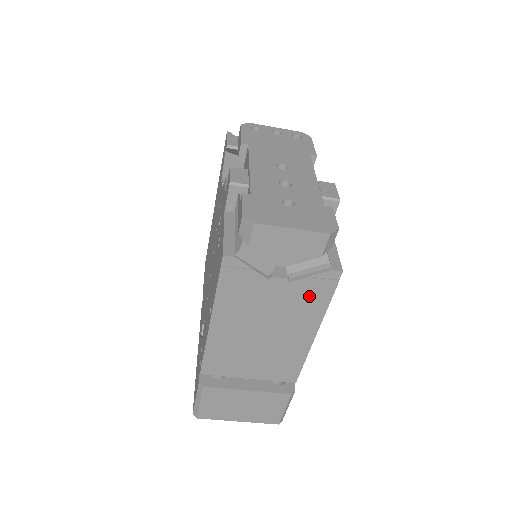
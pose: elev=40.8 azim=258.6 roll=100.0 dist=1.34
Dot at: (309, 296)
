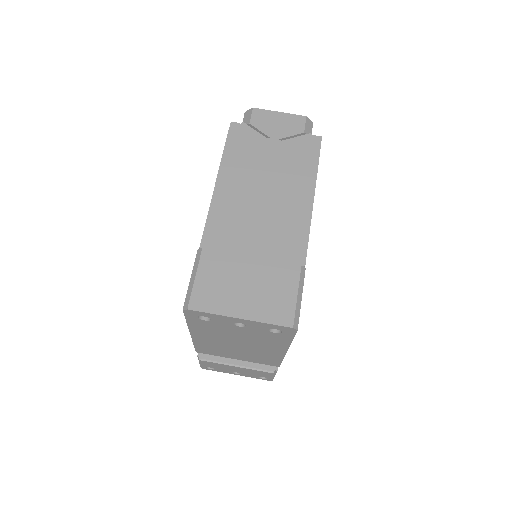
Dot at: (300, 156)
